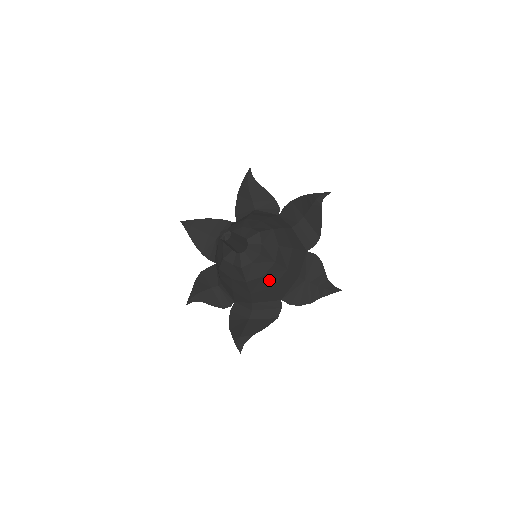
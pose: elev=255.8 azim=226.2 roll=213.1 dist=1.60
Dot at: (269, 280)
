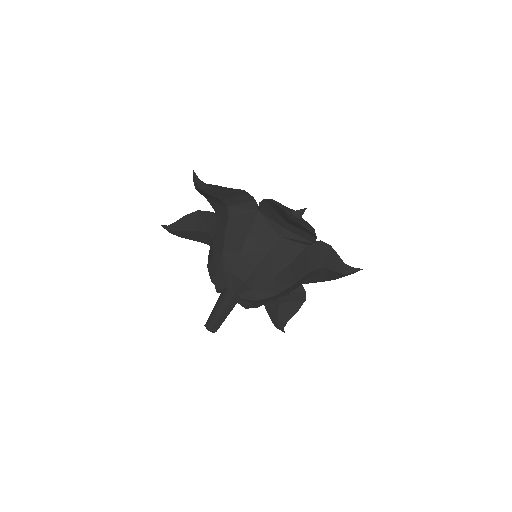
Dot at: (279, 297)
